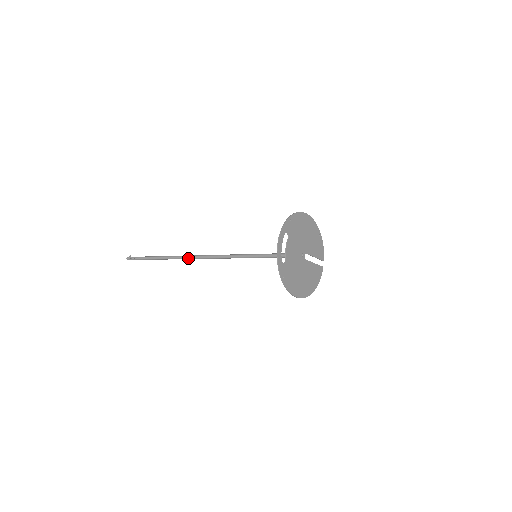
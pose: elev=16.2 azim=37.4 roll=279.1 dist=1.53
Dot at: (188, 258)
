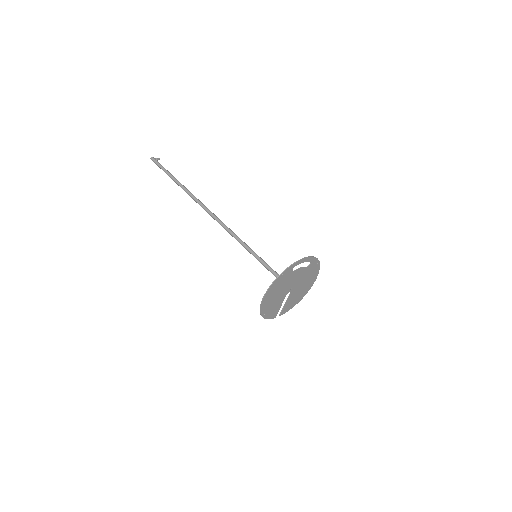
Dot at: (203, 205)
